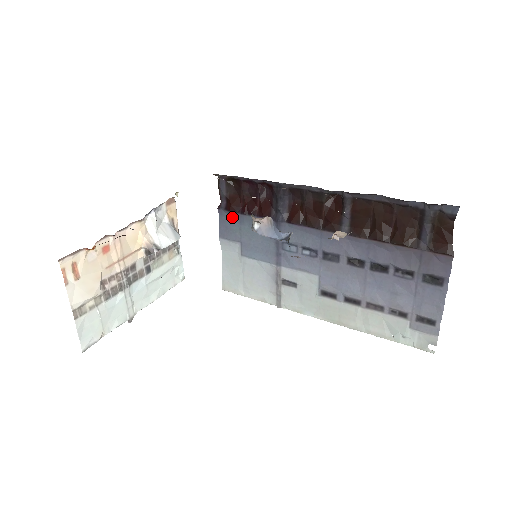
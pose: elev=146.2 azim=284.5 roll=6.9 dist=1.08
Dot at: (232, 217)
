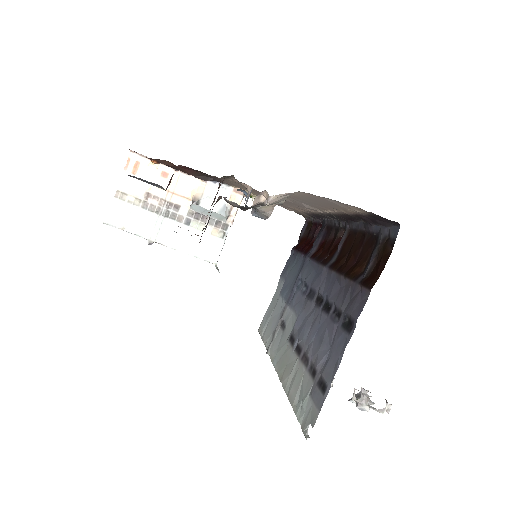
Dot at: (294, 256)
